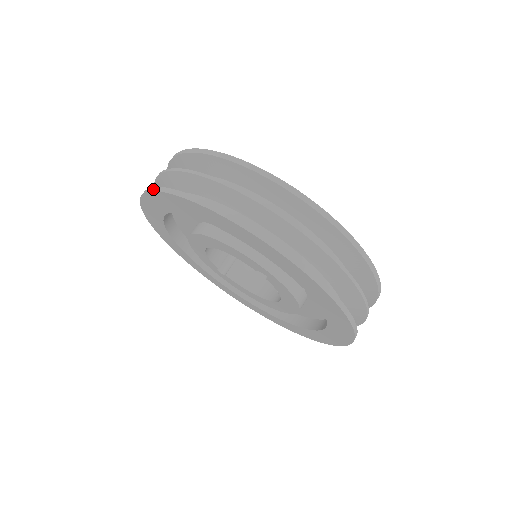
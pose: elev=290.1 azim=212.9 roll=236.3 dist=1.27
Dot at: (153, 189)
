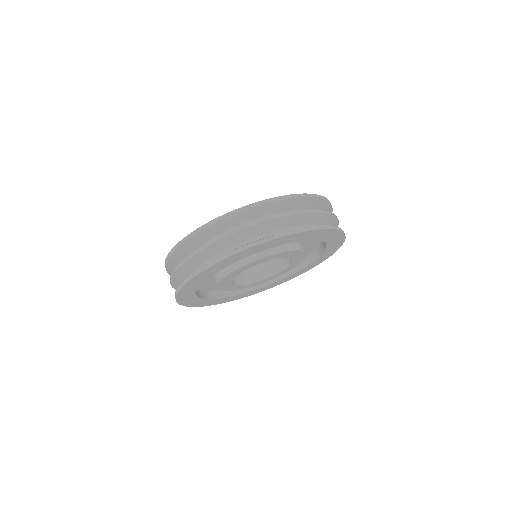
Dot at: (181, 286)
